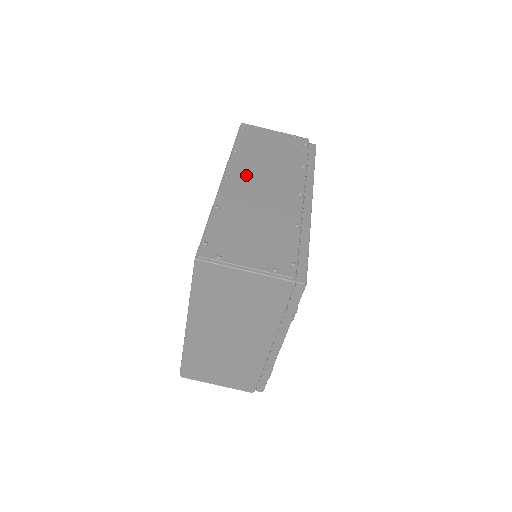
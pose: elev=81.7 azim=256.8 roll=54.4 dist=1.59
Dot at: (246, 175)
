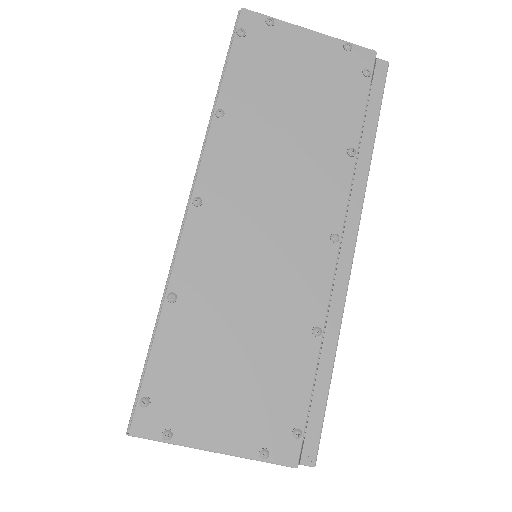
Dot at: (236, 190)
